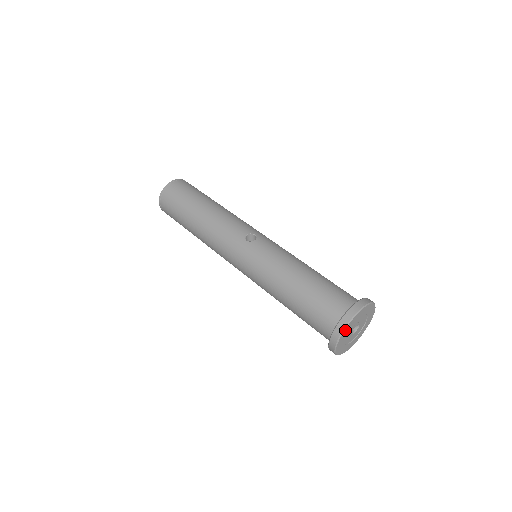
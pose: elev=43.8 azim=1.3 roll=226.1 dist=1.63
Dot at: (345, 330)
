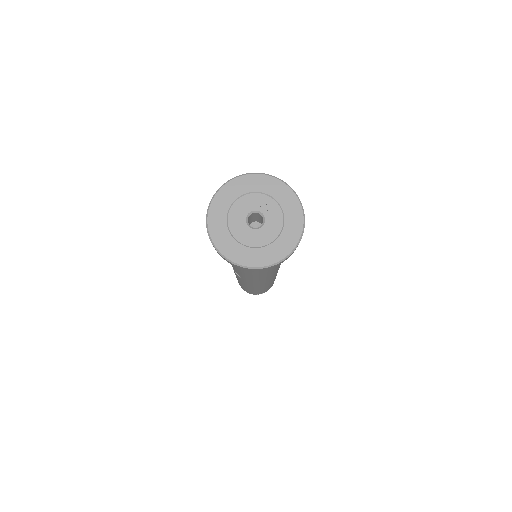
Dot at: (260, 177)
